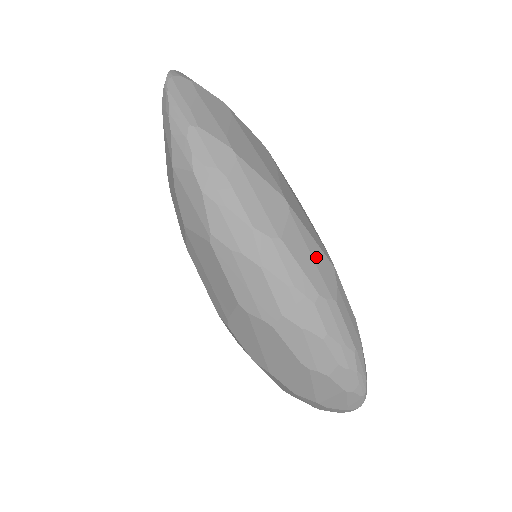
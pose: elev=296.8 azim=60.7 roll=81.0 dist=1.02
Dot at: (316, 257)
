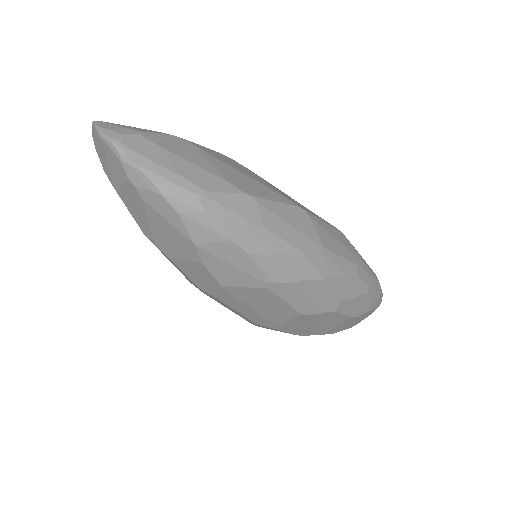
Dot at: (337, 237)
